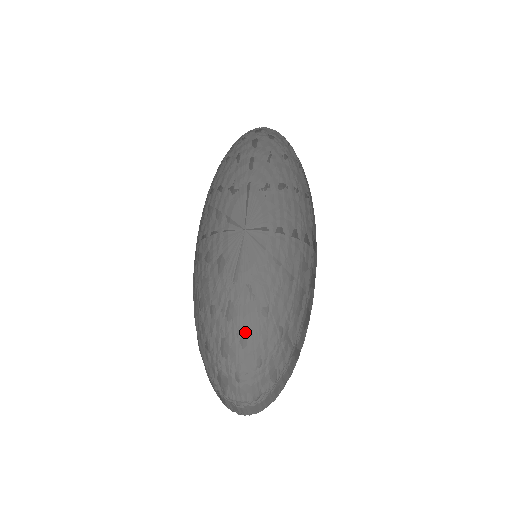
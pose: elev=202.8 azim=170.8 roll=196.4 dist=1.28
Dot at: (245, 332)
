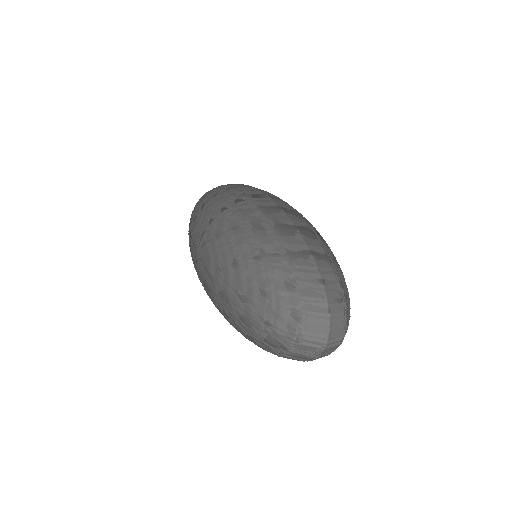
Dot at: (237, 293)
